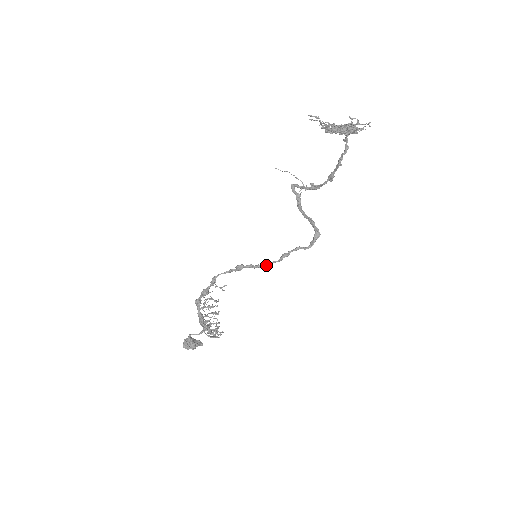
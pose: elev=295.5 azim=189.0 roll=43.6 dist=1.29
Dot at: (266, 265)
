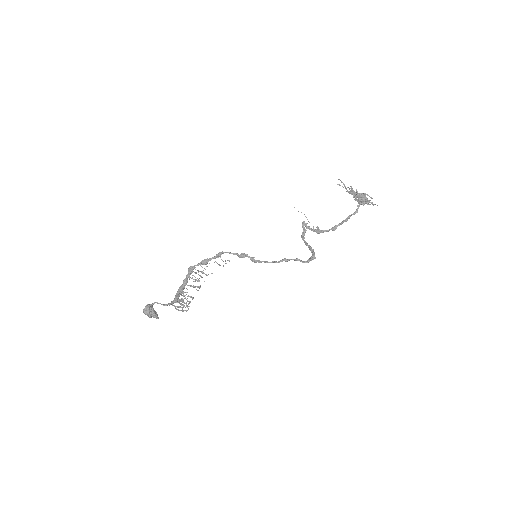
Dot at: (266, 262)
